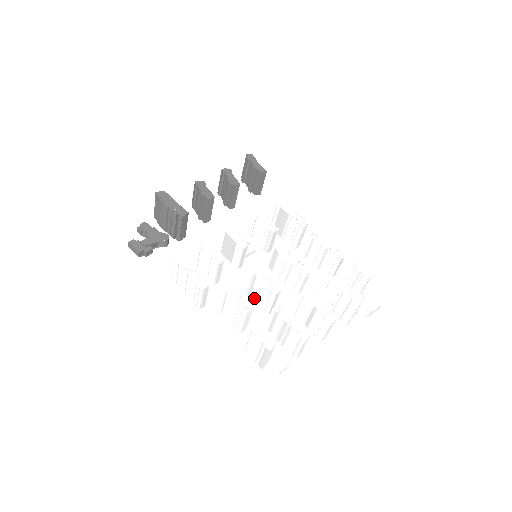
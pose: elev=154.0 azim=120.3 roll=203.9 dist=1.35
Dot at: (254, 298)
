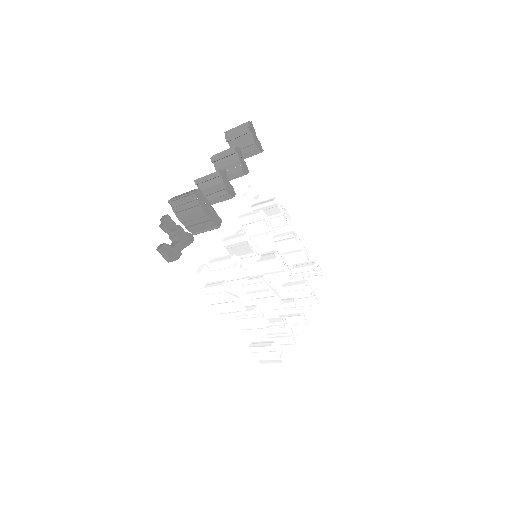
Dot at: (251, 296)
